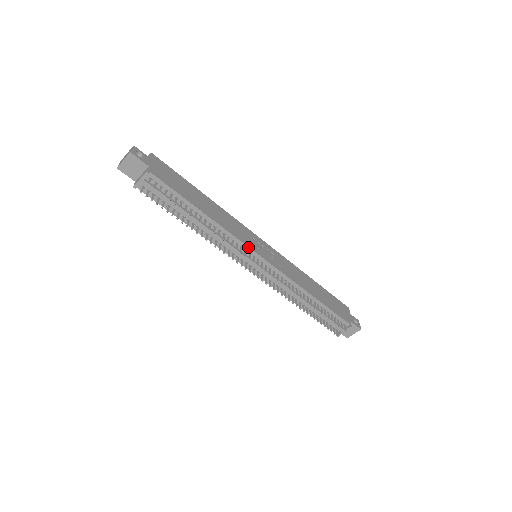
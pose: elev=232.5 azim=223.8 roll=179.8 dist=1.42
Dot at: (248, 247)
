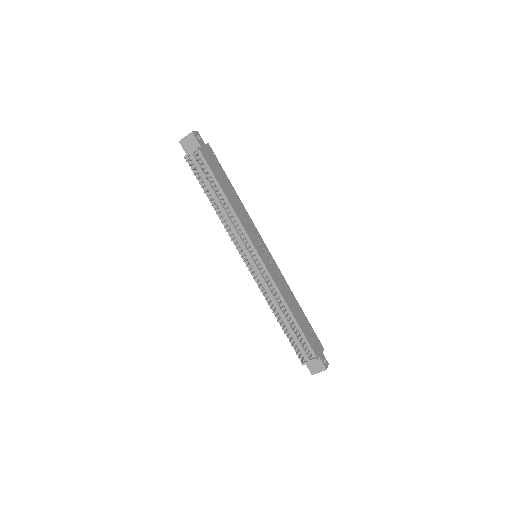
Dot at: (250, 240)
